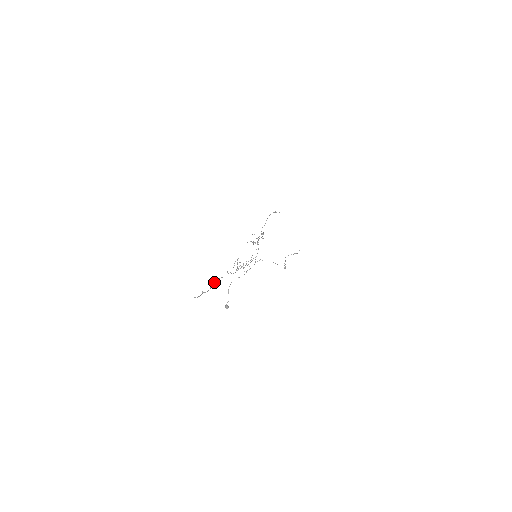
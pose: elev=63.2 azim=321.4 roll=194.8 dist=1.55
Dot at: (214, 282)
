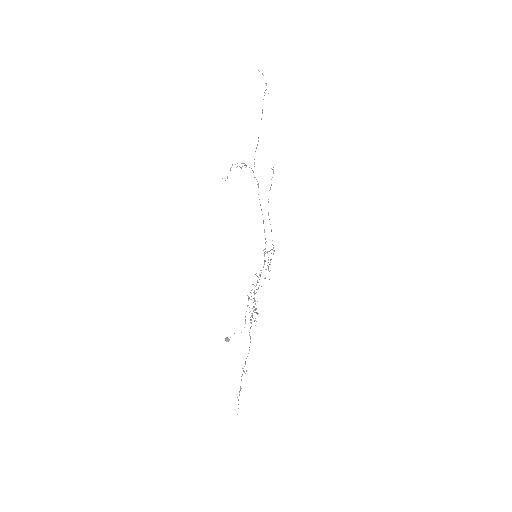
Dot at: occluded
